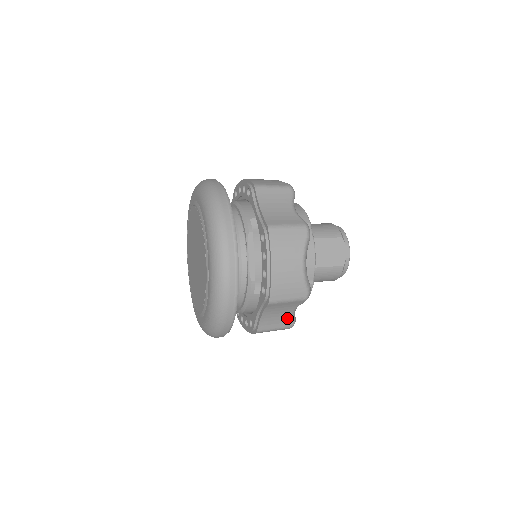
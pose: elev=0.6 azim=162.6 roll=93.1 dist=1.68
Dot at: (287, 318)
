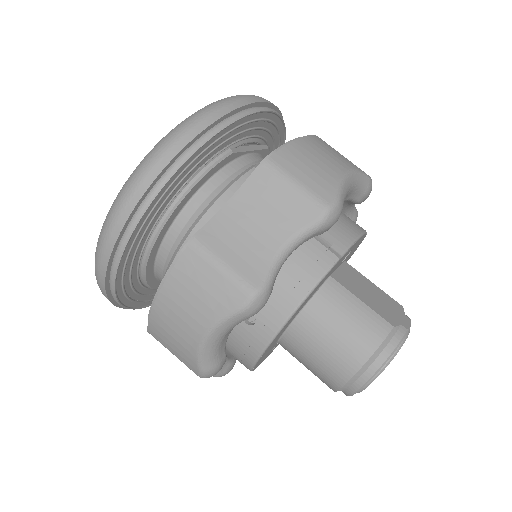
Dot at: (262, 257)
